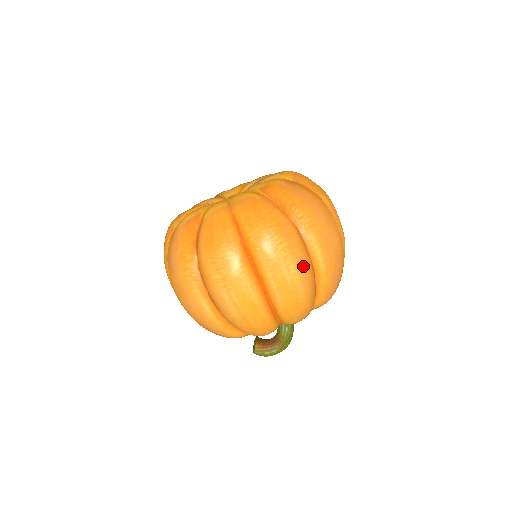
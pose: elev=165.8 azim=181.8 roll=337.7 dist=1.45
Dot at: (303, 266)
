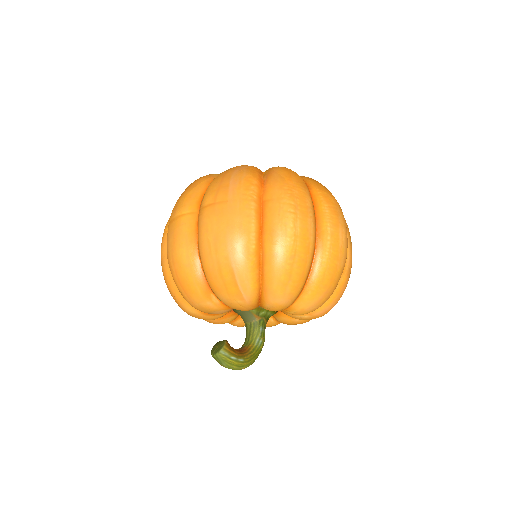
Dot at: (347, 245)
